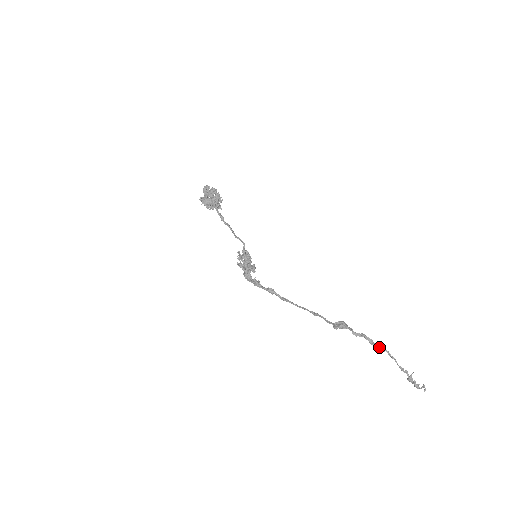
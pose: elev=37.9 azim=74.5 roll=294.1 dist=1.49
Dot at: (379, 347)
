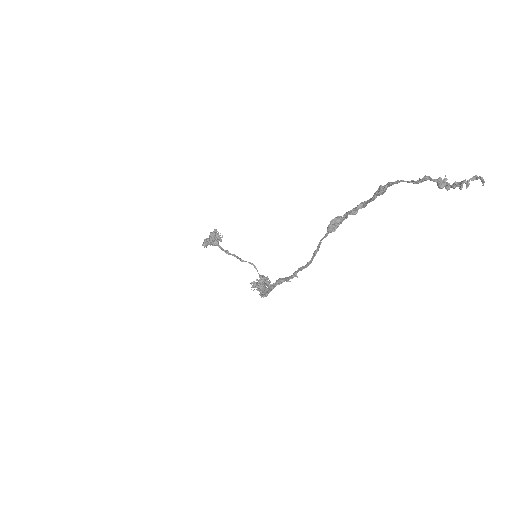
Dot at: (377, 191)
